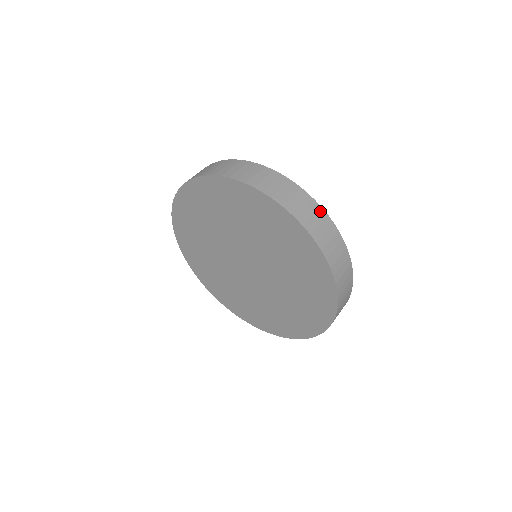
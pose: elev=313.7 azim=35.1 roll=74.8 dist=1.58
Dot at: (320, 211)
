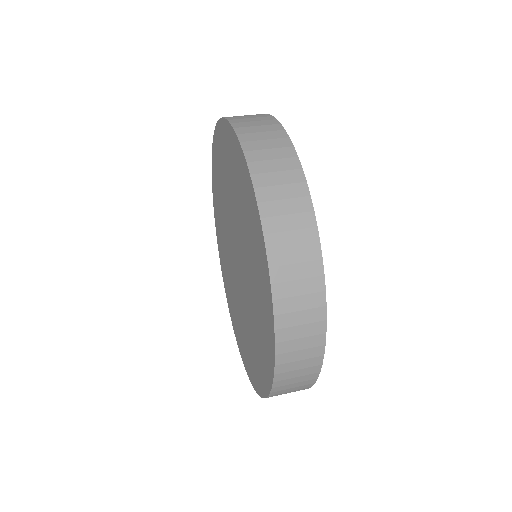
Dot at: (267, 117)
